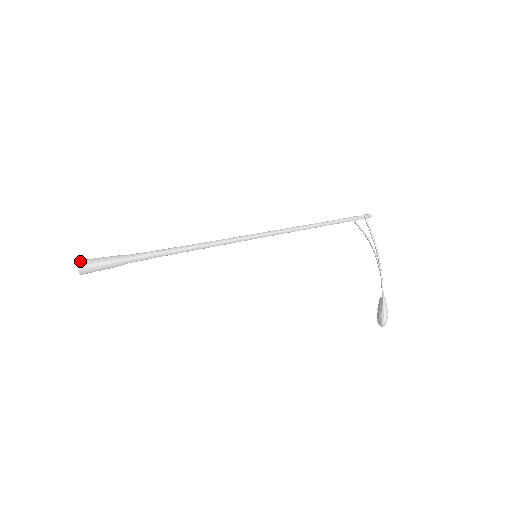
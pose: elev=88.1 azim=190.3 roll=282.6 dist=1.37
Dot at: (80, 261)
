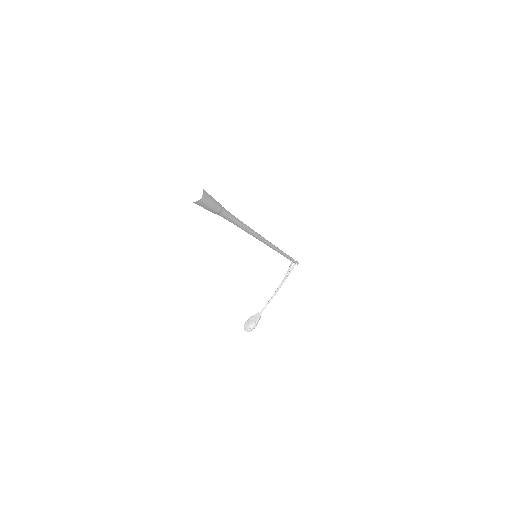
Dot at: (205, 191)
